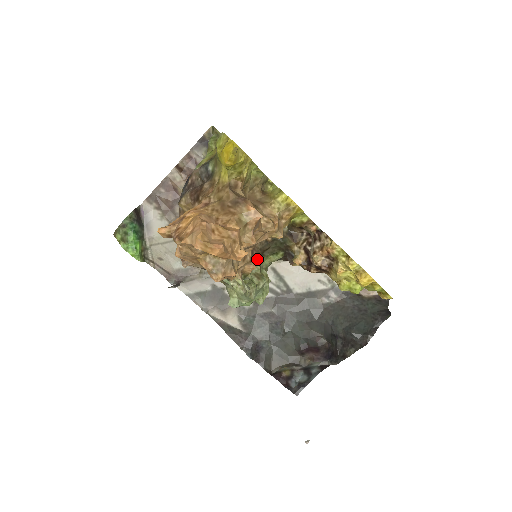
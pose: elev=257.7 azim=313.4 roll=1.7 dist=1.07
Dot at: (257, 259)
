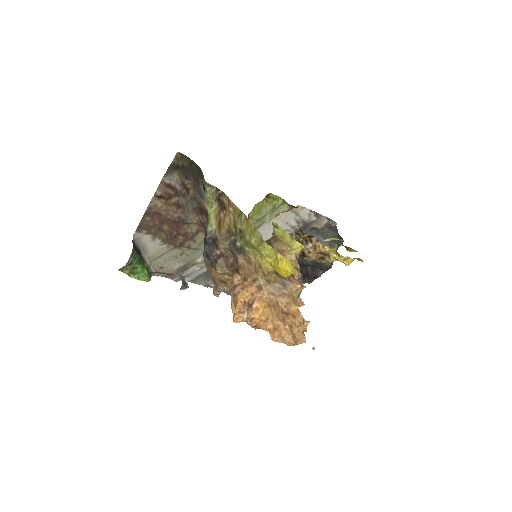
Dot at: occluded
